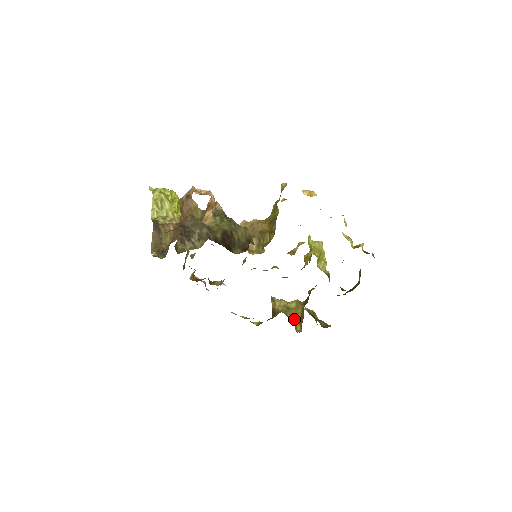
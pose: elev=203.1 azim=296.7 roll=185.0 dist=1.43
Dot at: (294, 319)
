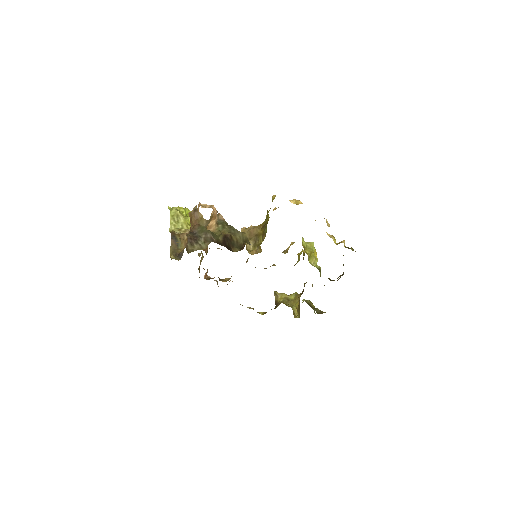
Dot at: (293, 308)
